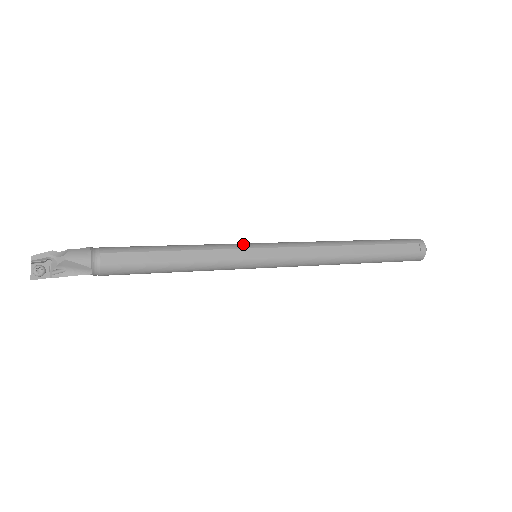
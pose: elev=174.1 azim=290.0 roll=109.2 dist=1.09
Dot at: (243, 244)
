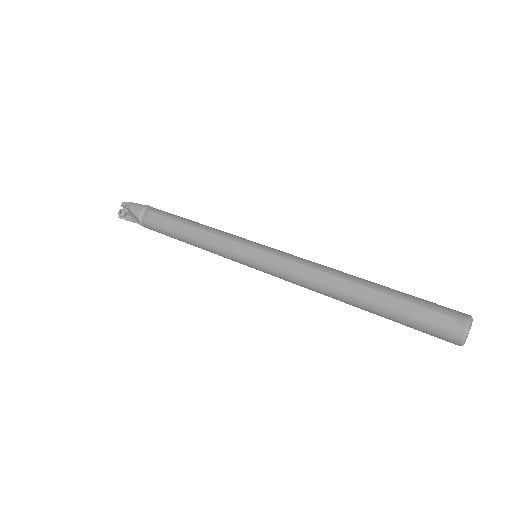
Dot at: (245, 240)
